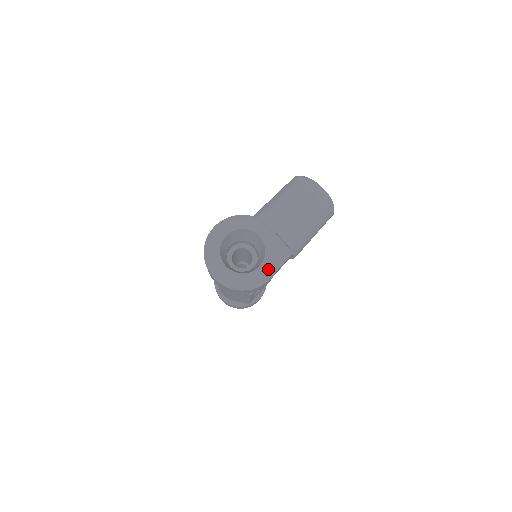
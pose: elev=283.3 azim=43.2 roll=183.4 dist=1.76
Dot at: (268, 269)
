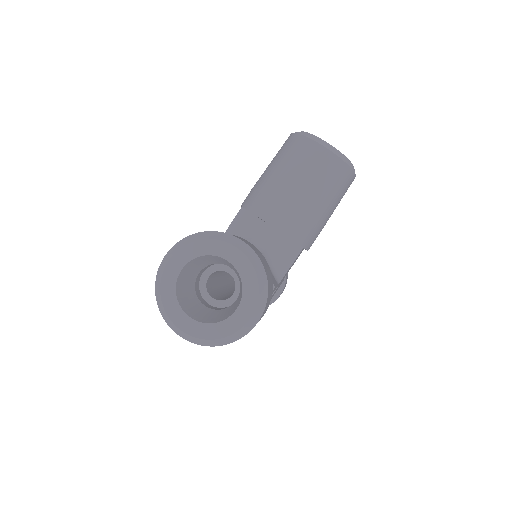
Dot at: (250, 311)
